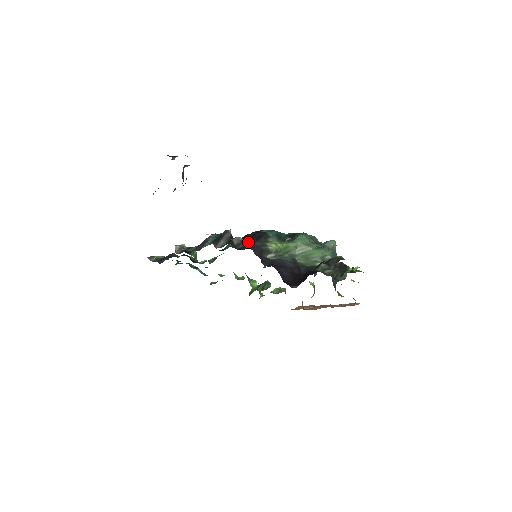
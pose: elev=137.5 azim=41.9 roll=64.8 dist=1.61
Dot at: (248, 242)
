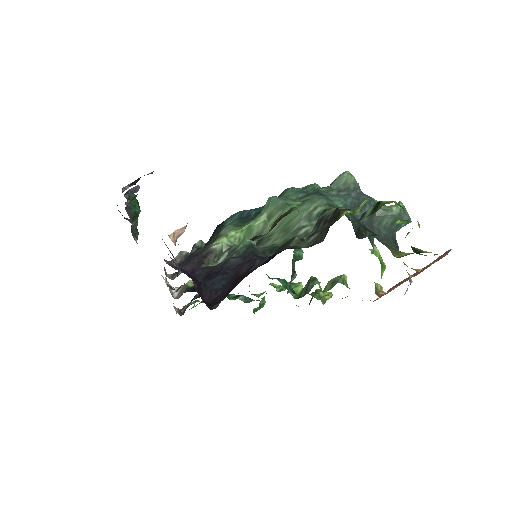
Dot at: occluded
